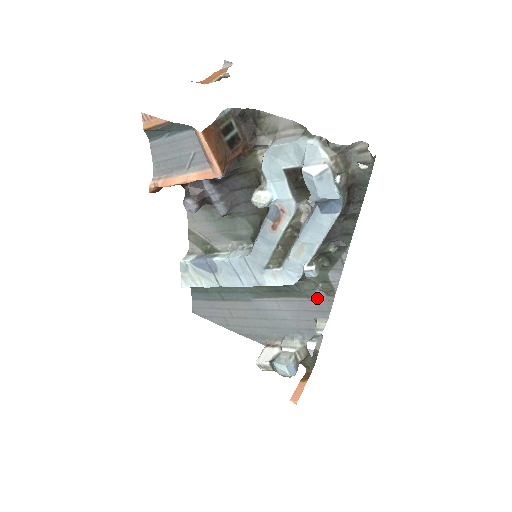
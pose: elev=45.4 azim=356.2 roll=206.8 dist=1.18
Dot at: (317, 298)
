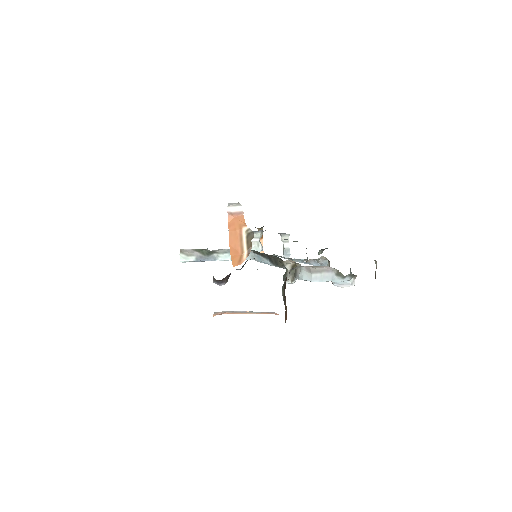
Dot at: occluded
